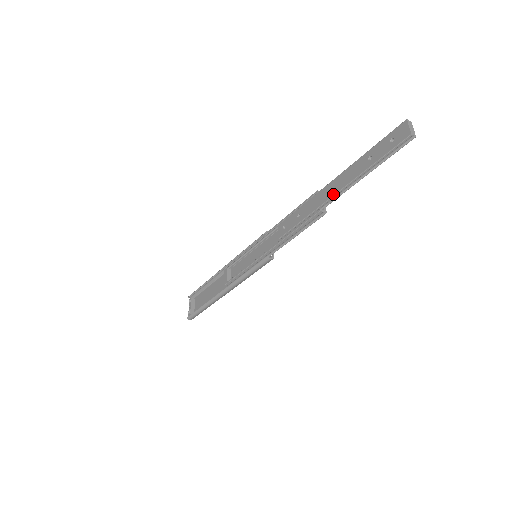
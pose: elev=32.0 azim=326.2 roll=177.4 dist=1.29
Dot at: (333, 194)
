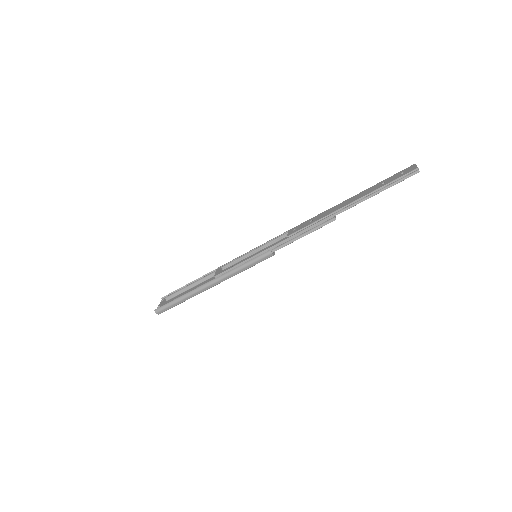
Dot at: (347, 204)
